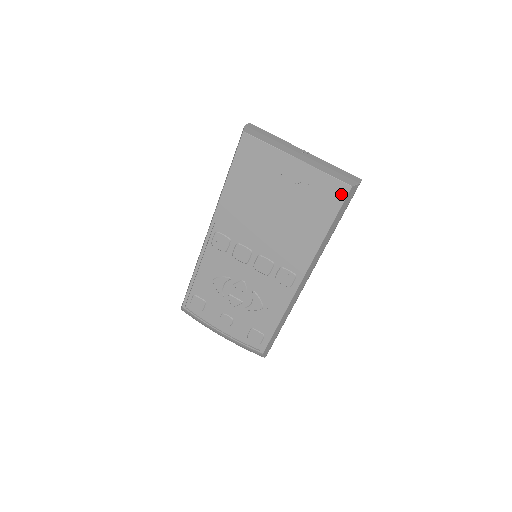
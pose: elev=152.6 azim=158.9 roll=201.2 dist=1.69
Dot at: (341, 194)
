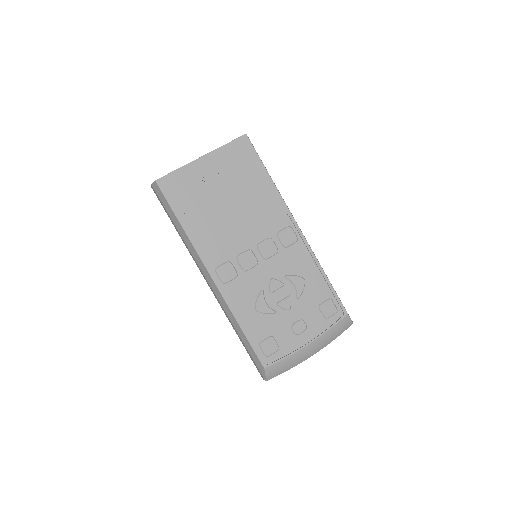
Dot at: (247, 145)
